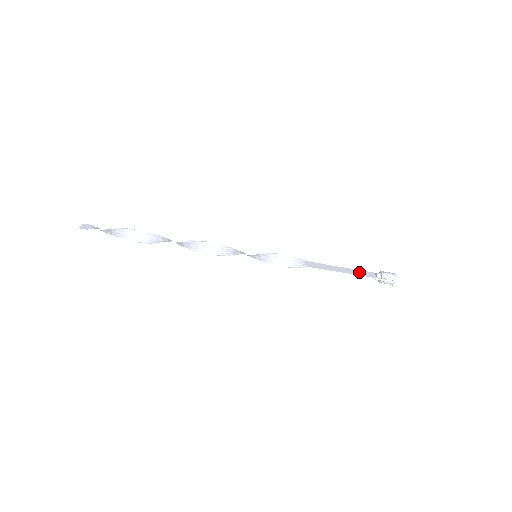
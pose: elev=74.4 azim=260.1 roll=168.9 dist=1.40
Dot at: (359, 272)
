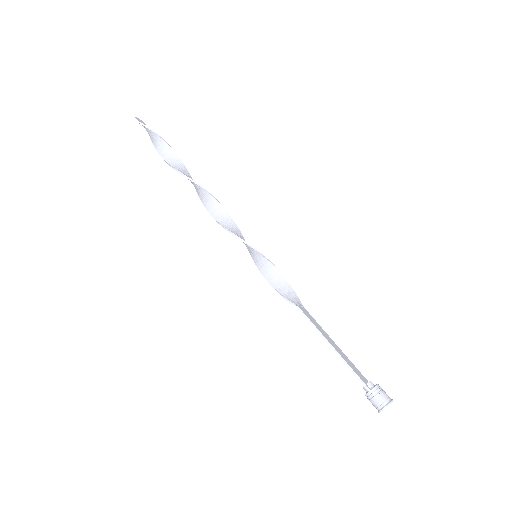
Dot at: (350, 363)
